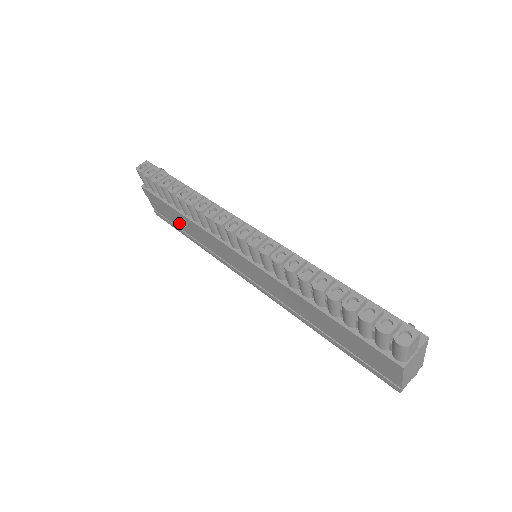
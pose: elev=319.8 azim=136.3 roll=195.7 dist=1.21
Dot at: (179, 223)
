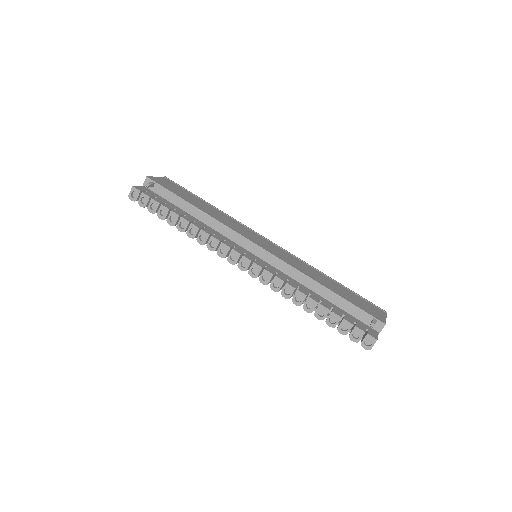
Dot at: occluded
